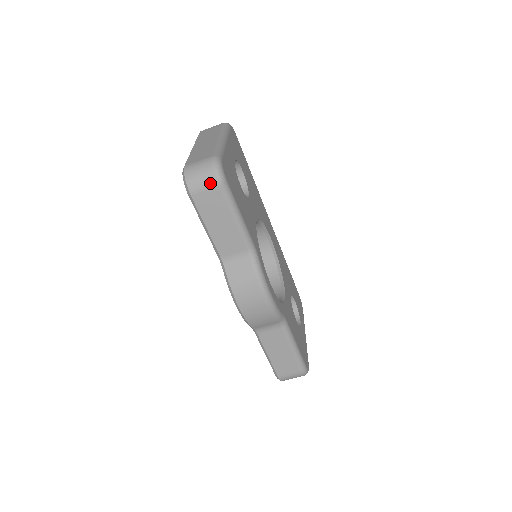
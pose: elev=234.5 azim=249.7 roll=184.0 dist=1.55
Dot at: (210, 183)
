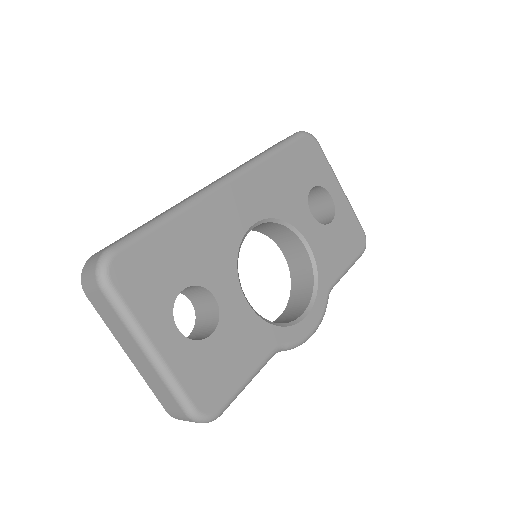
Dot at: occluded
